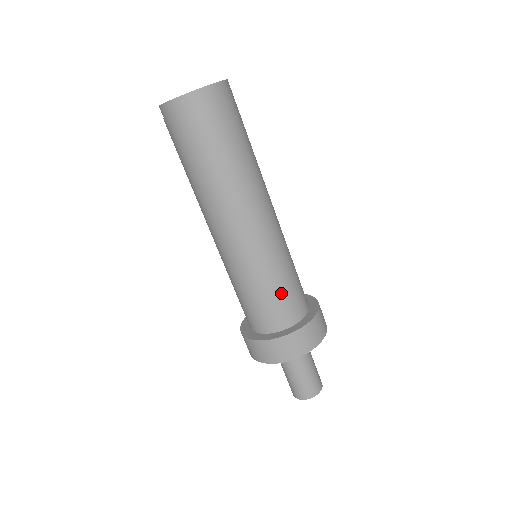
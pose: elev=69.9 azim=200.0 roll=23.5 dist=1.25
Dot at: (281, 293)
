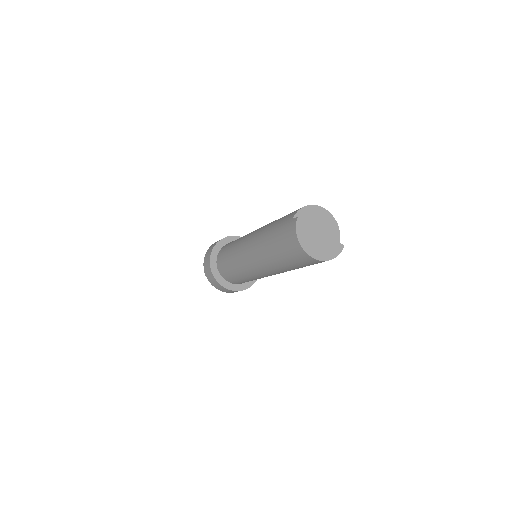
Dot at: (238, 279)
